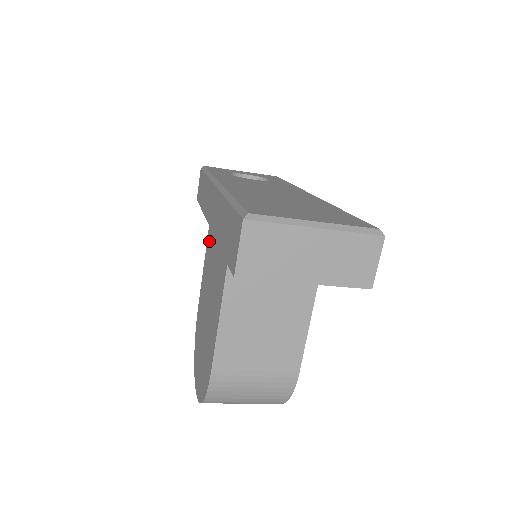
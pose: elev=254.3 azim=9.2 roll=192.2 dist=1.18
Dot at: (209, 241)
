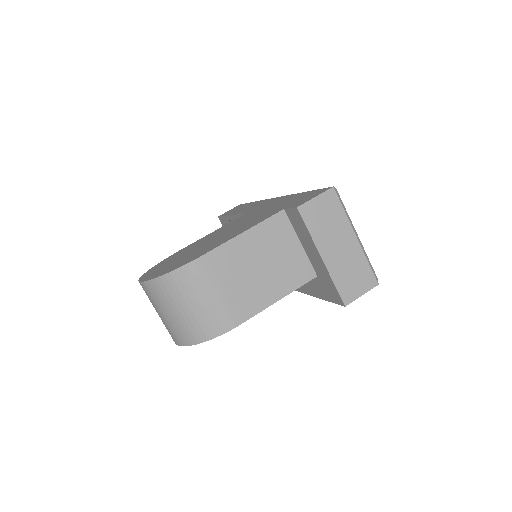
Dot at: (242, 217)
